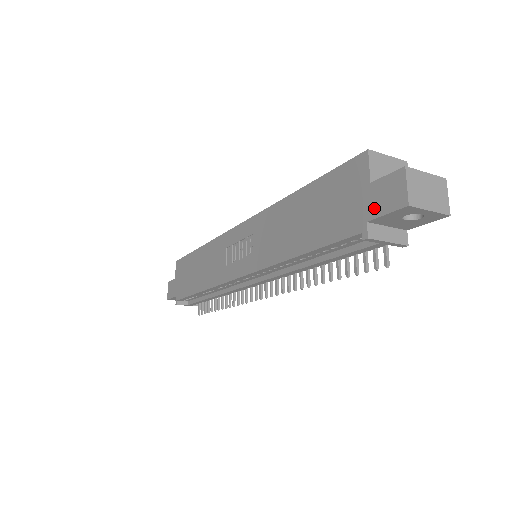
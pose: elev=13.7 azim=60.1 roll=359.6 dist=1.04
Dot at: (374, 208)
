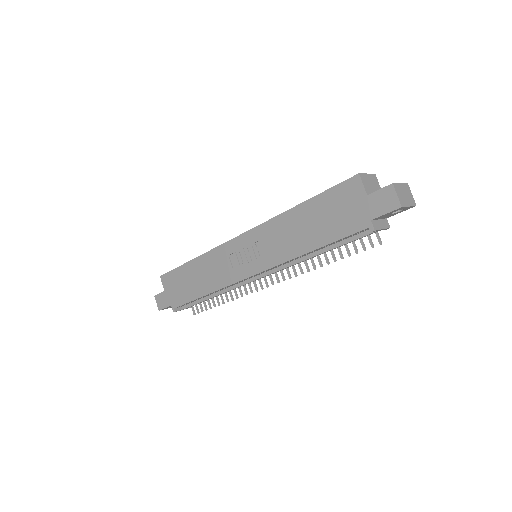
Dot at: (375, 211)
